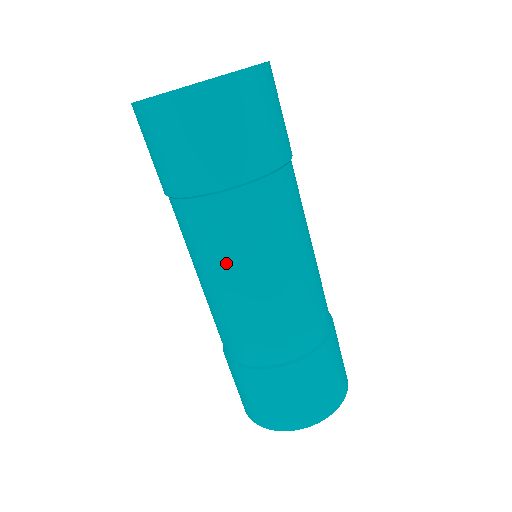
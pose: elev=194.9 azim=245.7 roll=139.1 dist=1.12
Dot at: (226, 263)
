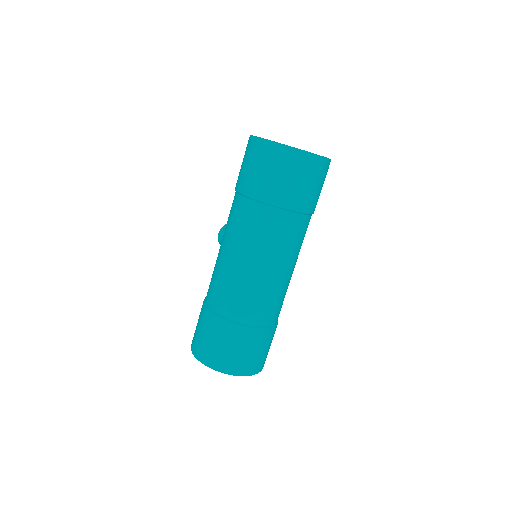
Dot at: (281, 254)
